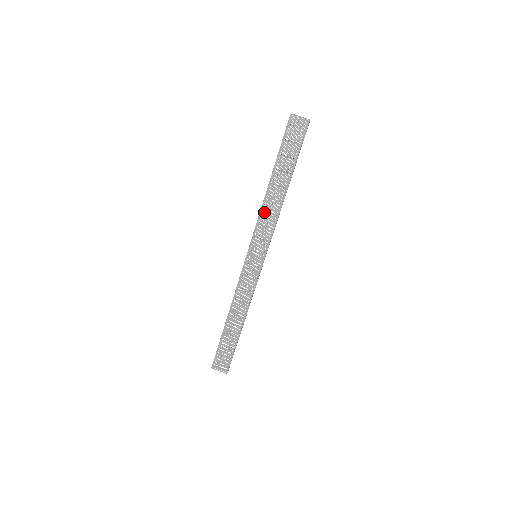
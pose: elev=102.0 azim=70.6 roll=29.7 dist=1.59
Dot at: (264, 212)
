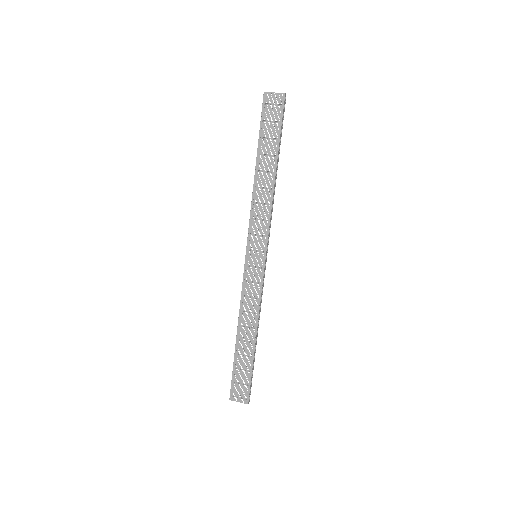
Dot at: (255, 204)
